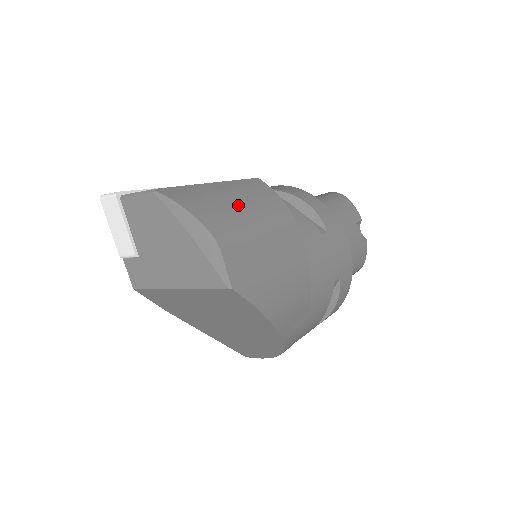
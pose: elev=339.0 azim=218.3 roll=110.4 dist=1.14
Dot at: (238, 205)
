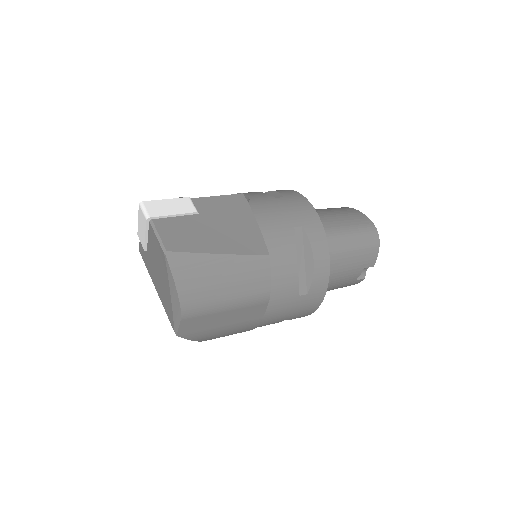
Dot at: (224, 286)
